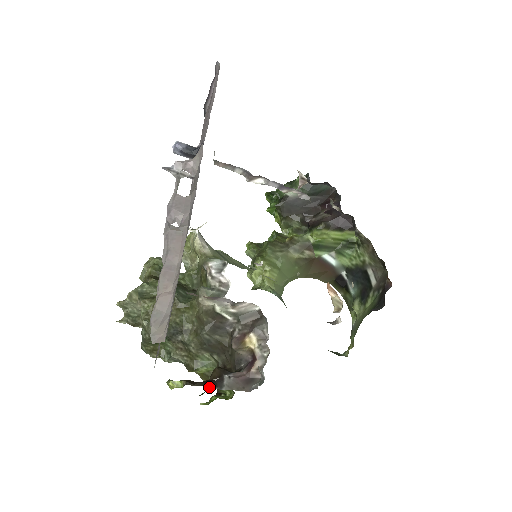
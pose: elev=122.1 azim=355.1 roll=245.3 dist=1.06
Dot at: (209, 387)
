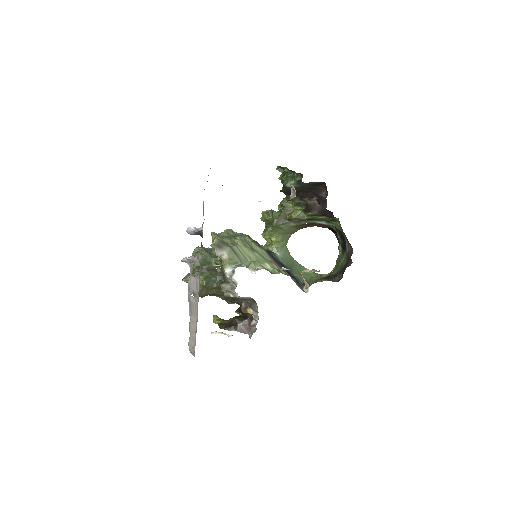
Dot at: (230, 330)
